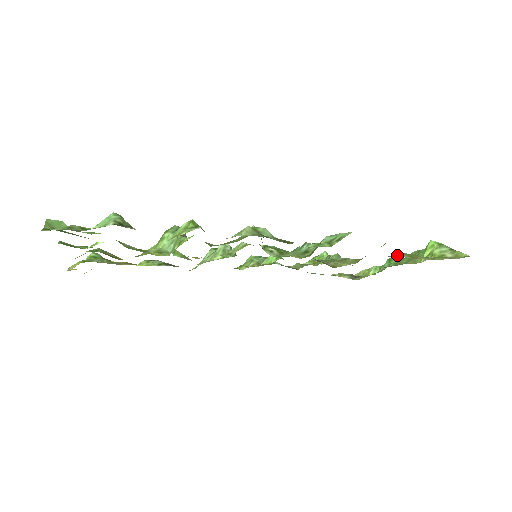
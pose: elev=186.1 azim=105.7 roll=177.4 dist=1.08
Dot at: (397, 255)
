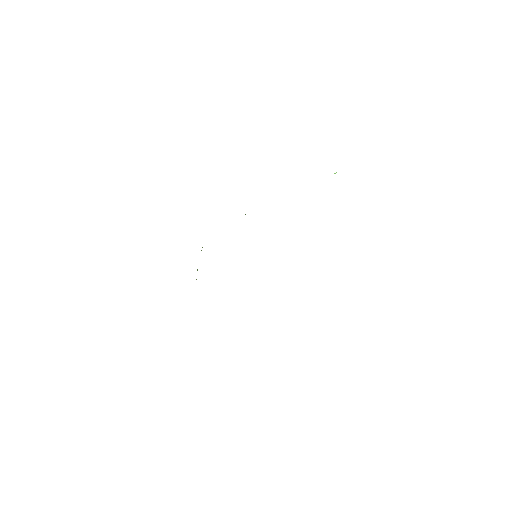
Dot at: occluded
